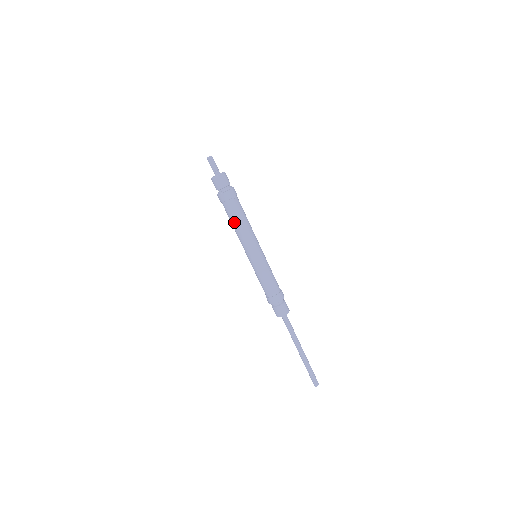
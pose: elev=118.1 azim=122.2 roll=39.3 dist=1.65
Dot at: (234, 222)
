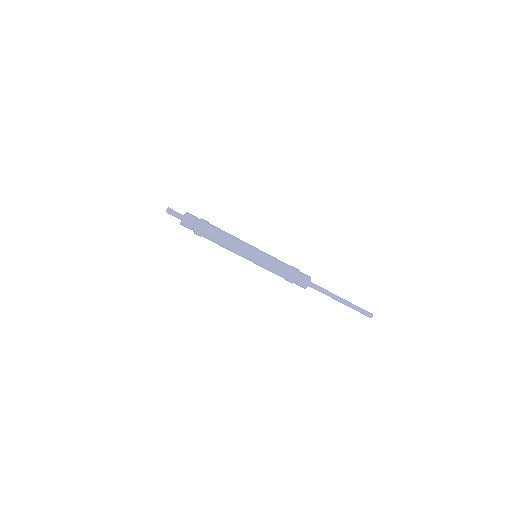
Dot at: (222, 243)
